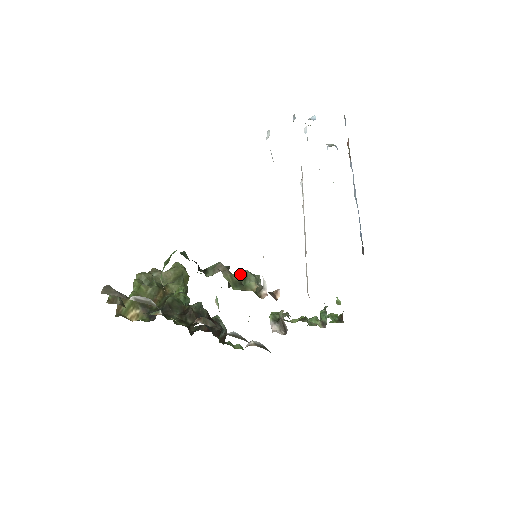
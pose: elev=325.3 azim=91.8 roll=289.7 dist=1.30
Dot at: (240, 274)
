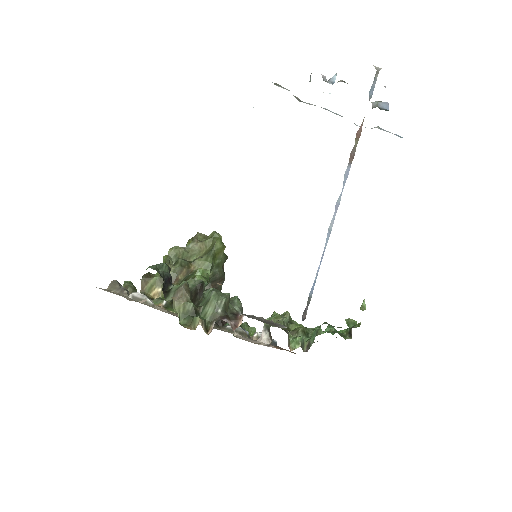
Dot at: (209, 293)
